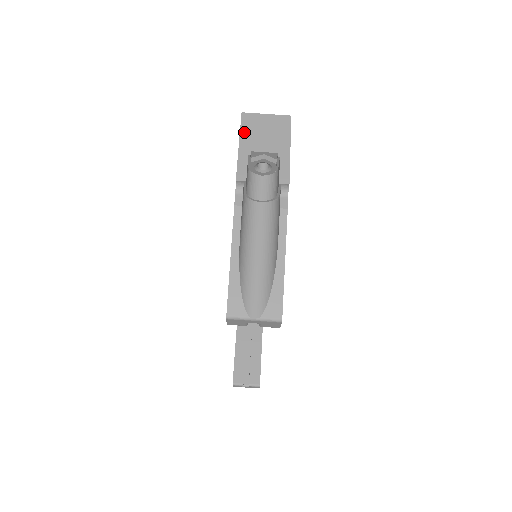
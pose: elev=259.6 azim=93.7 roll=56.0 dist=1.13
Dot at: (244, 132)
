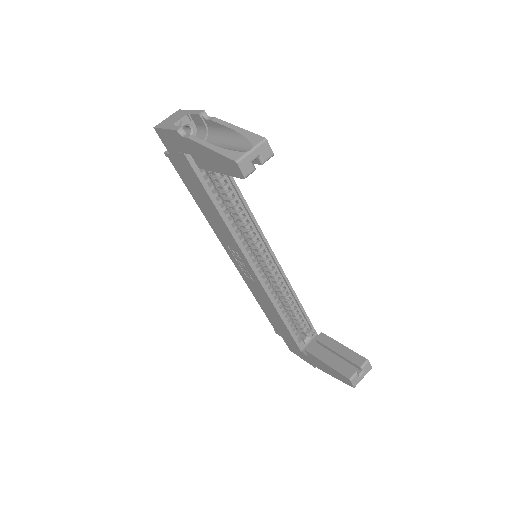
Dot at: (162, 127)
